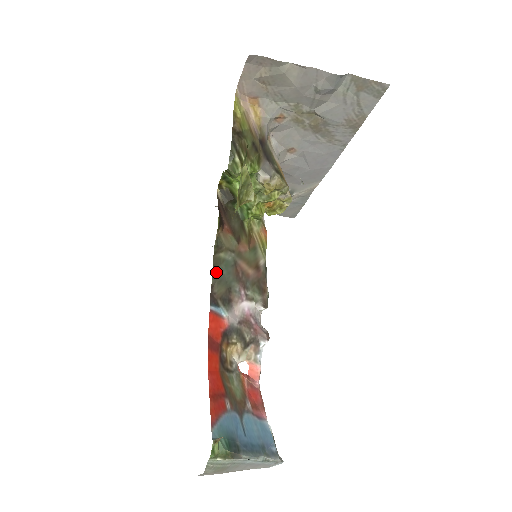
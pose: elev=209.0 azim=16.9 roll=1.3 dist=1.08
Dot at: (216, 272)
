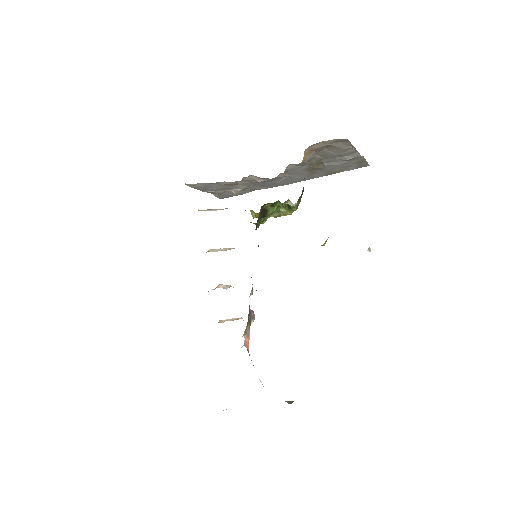
Dot at: occluded
